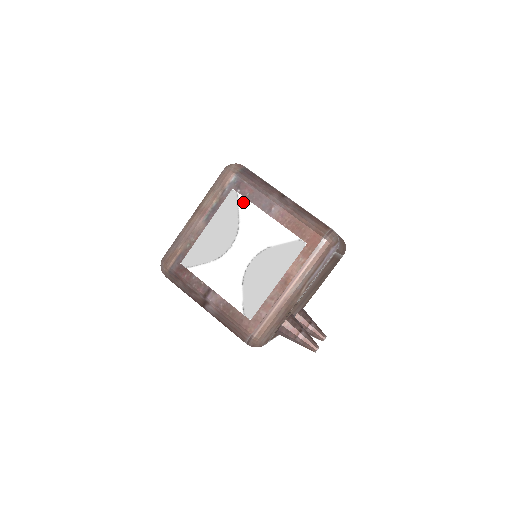
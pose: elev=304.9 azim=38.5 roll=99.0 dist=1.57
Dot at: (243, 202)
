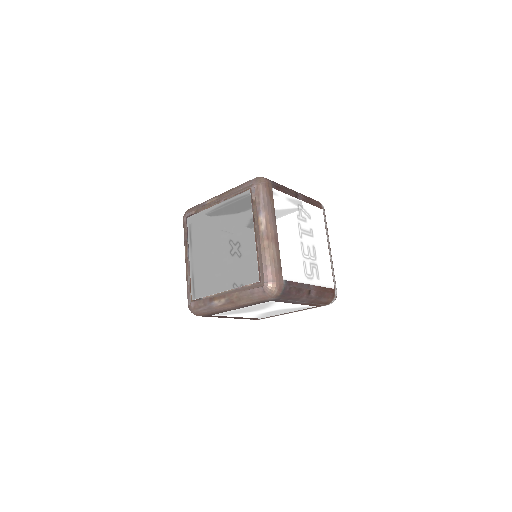
Dot at: (277, 303)
